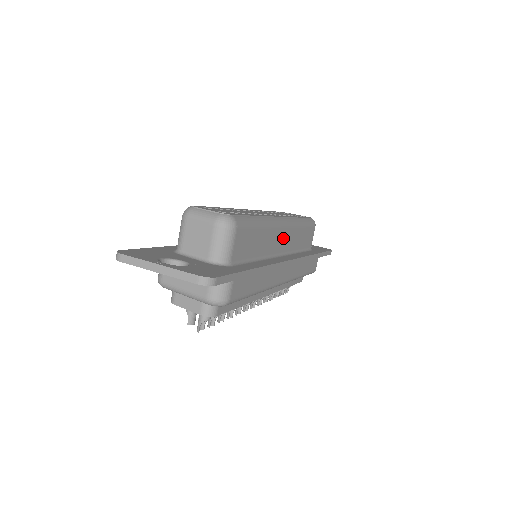
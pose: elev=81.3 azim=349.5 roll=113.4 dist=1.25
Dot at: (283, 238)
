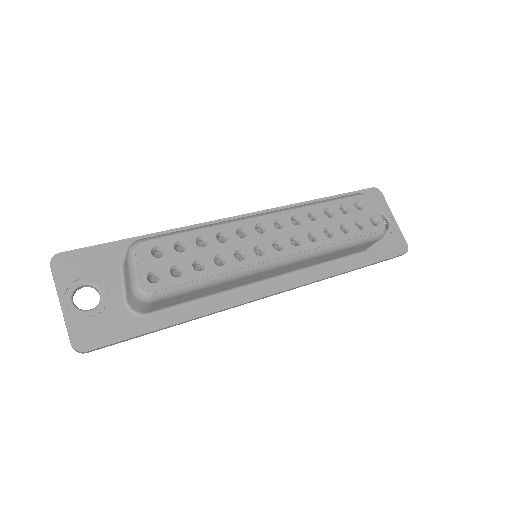
Dot at: (277, 271)
